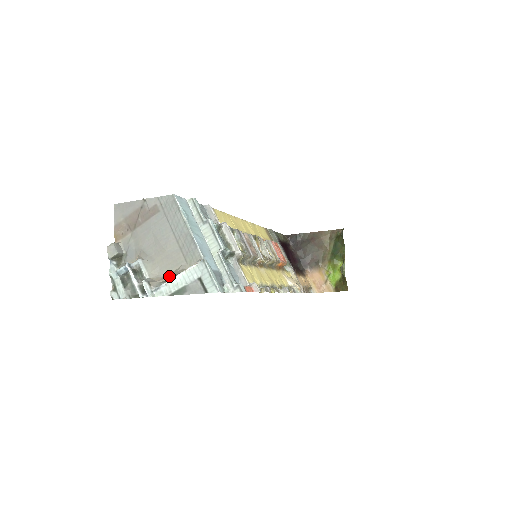
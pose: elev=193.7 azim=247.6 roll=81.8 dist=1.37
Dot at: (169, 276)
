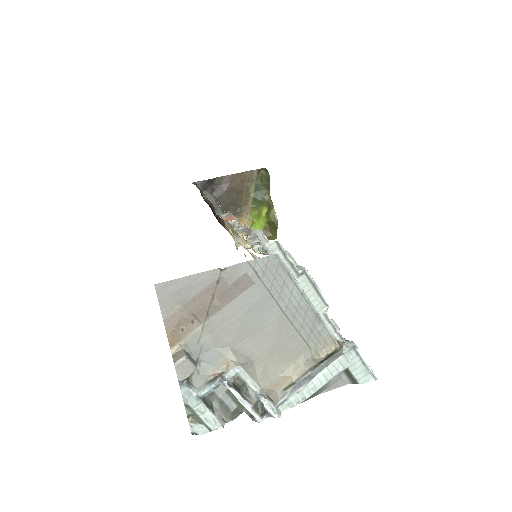
Dot at: (290, 375)
